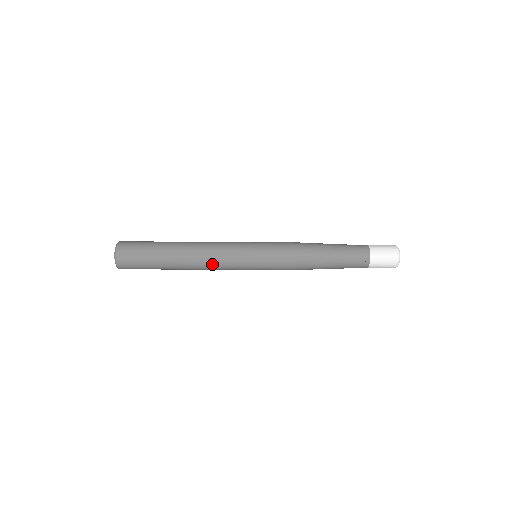
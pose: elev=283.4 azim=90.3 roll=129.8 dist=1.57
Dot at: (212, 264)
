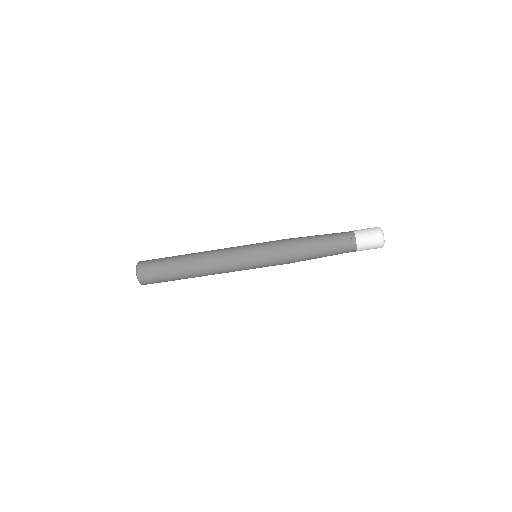
Dot at: (219, 270)
